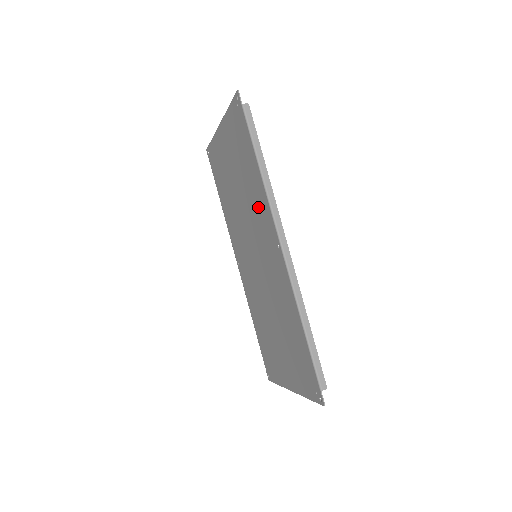
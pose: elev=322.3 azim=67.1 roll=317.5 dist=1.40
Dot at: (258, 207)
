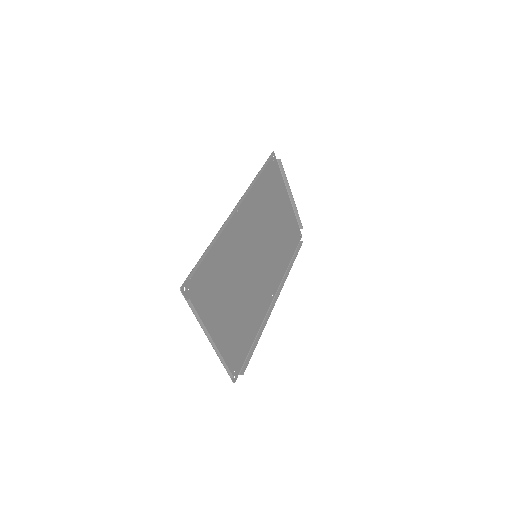
Dot at: (254, 207)
